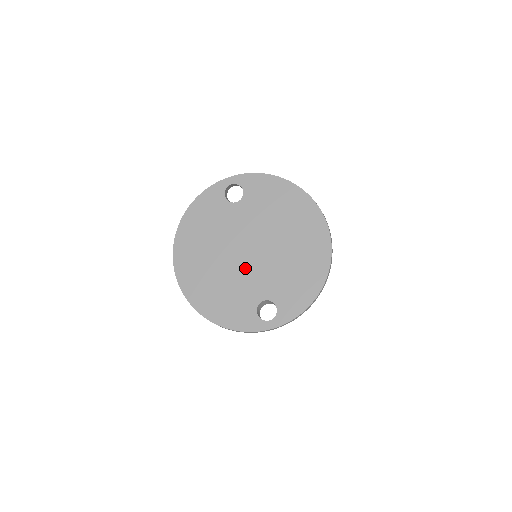
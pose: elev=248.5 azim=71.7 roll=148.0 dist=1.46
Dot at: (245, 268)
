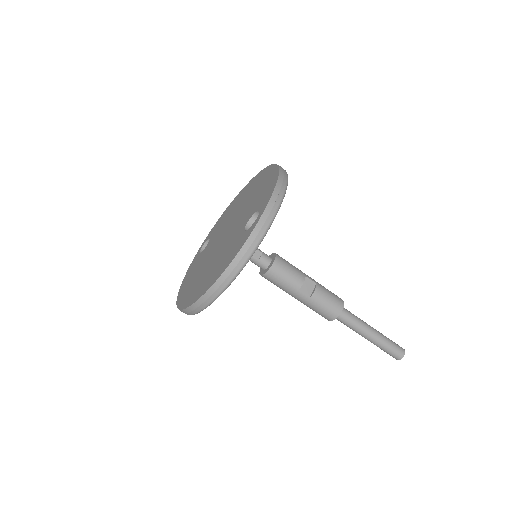
Dot at: (226, 240)
